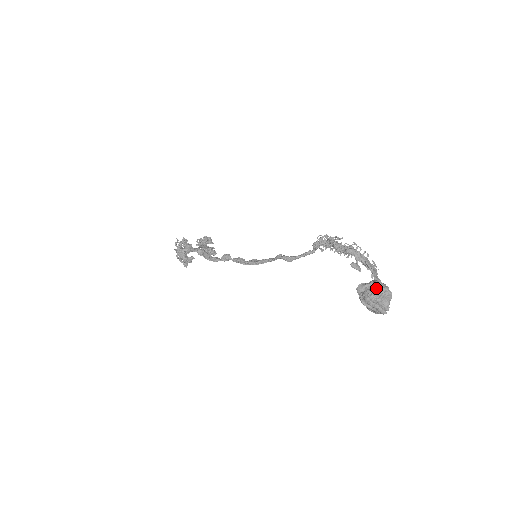
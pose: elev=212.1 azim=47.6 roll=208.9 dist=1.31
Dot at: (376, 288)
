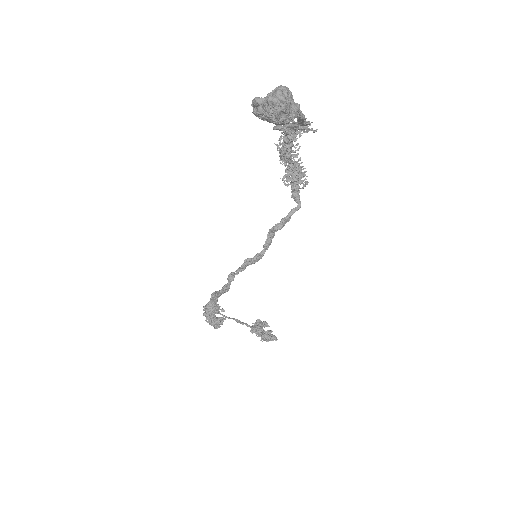
Dot at: (268, 94)
